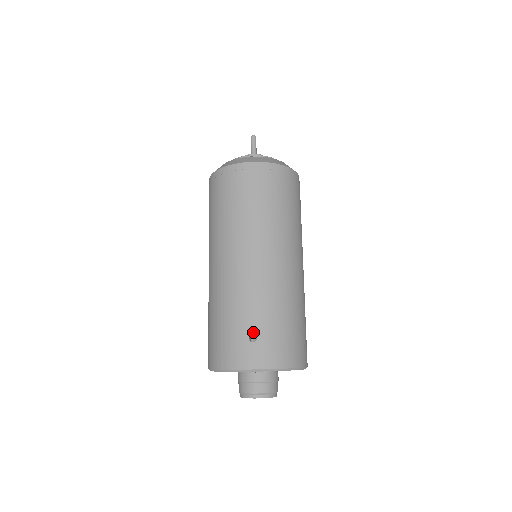
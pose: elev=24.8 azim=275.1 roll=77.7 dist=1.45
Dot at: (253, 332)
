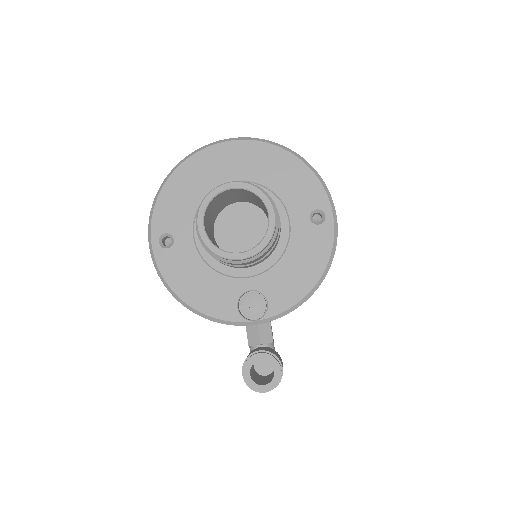
Dot at: occluded
